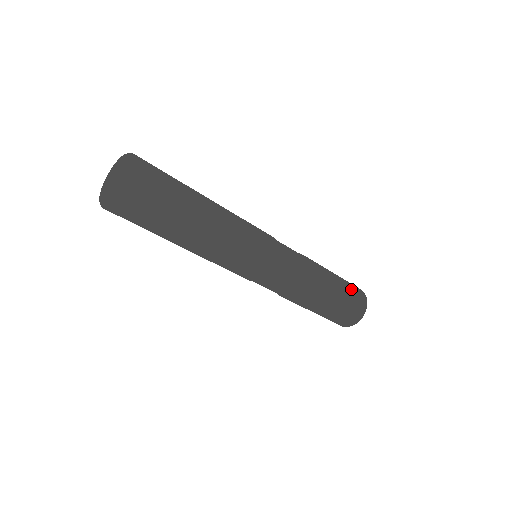
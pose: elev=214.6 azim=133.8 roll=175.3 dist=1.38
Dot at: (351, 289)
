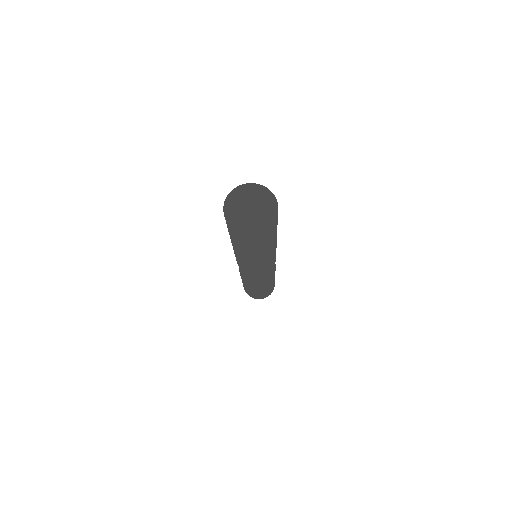
Dot at: occluded
